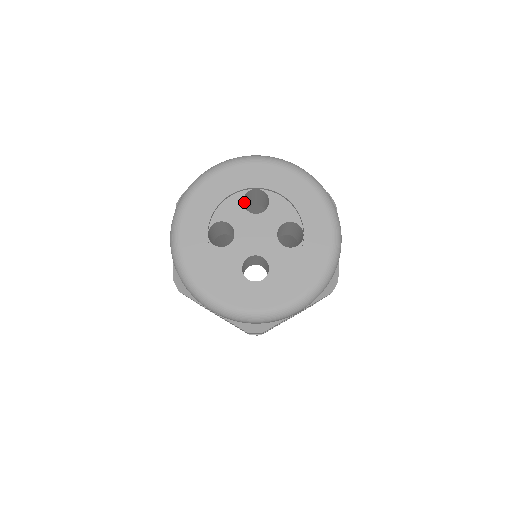
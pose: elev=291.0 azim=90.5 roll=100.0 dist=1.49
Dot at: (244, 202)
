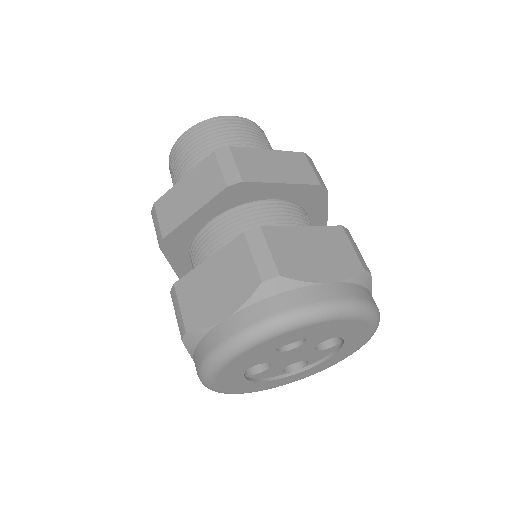
Dot at: occluded
